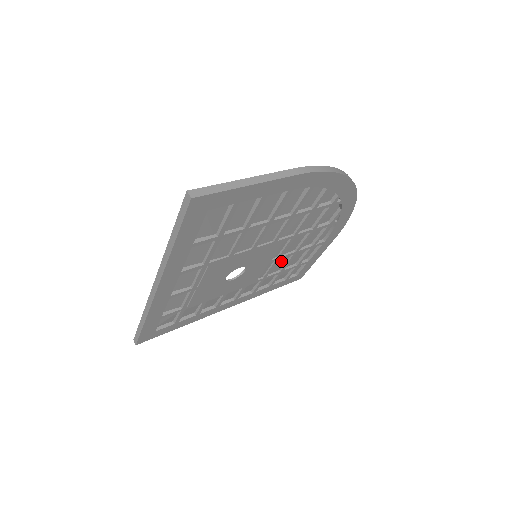
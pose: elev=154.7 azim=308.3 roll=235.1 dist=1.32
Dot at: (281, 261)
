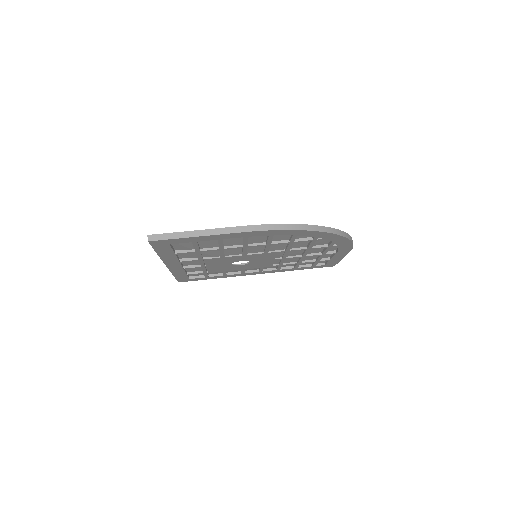
Dot at: (293, 258)
